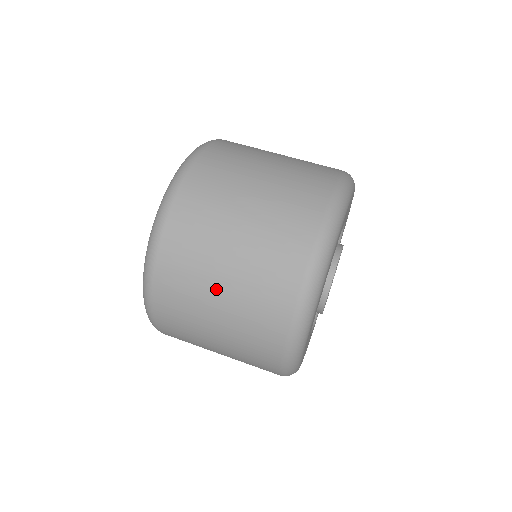
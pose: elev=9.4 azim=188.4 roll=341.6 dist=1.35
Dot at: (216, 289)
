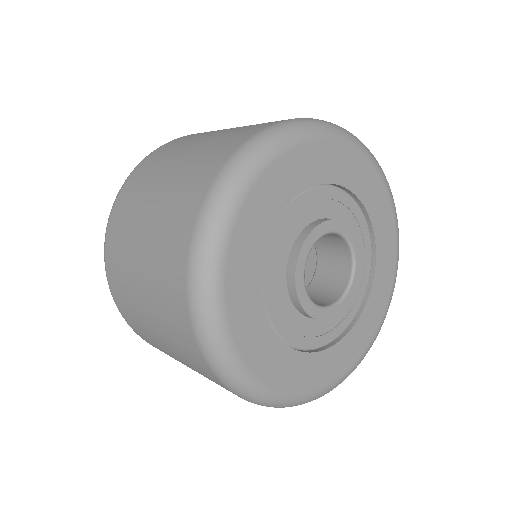
Dot at: (139, 289)
